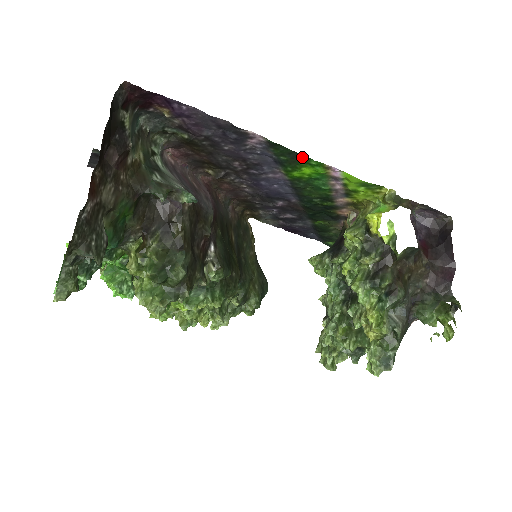
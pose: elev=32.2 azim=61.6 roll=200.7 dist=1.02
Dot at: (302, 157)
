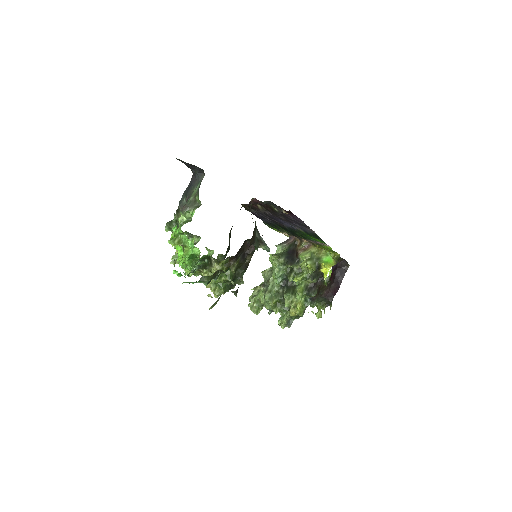
Dot at: (321, 240)
